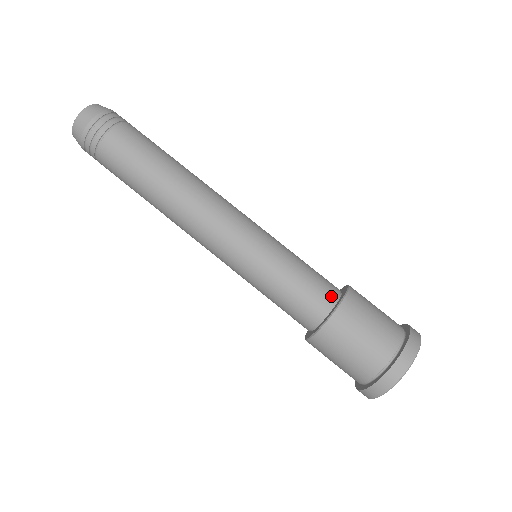
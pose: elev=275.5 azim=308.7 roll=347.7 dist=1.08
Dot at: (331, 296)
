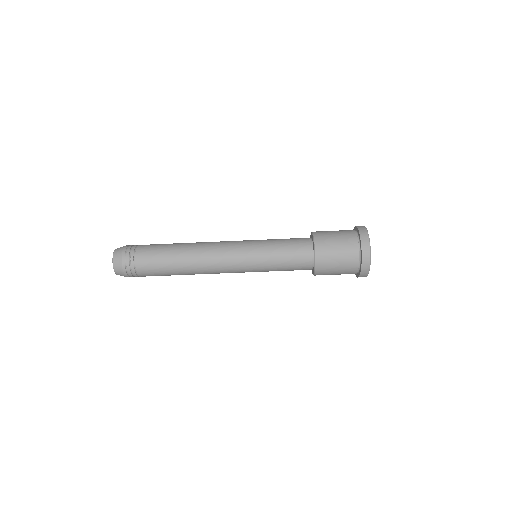
Dot at: (308, 245)
